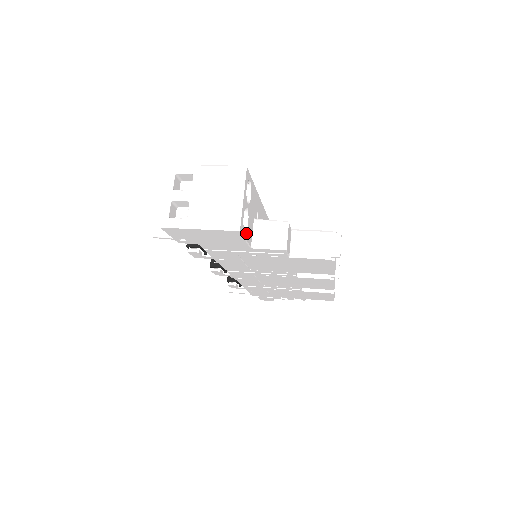
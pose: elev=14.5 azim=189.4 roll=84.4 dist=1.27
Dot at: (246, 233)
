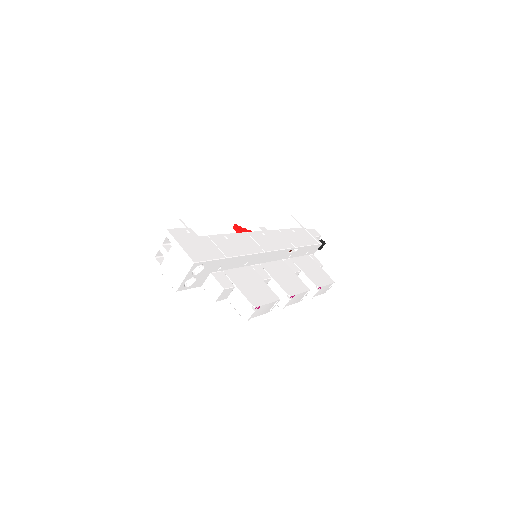
Dot at: (191, 286)
